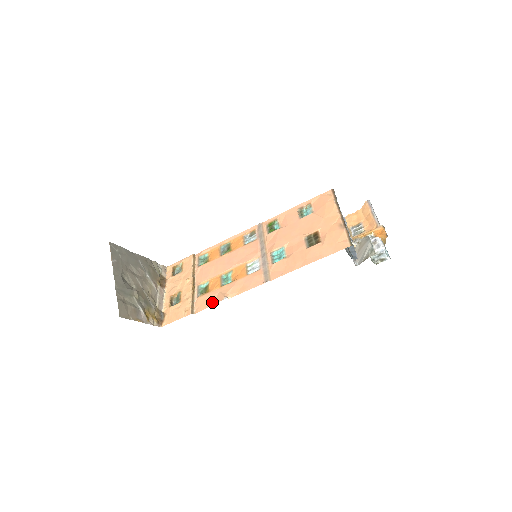
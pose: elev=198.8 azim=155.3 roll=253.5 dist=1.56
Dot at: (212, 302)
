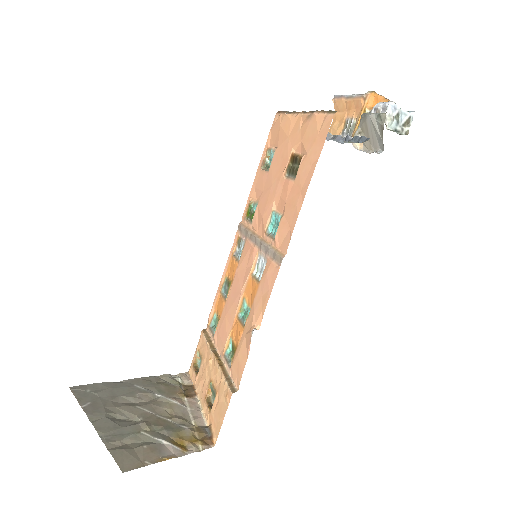
Dot at: (245, 354)
